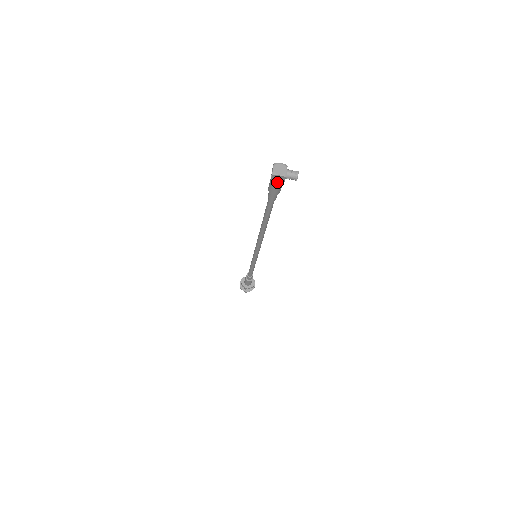
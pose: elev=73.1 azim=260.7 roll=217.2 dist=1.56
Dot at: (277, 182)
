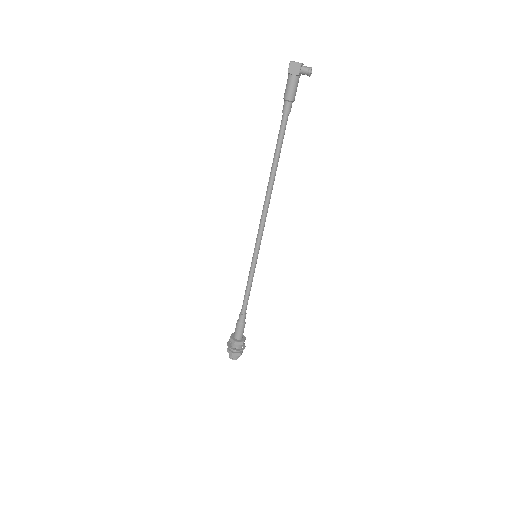
Dot at: (293, 75)
